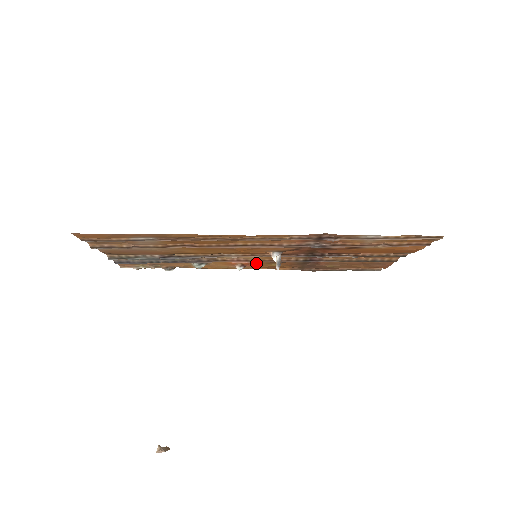
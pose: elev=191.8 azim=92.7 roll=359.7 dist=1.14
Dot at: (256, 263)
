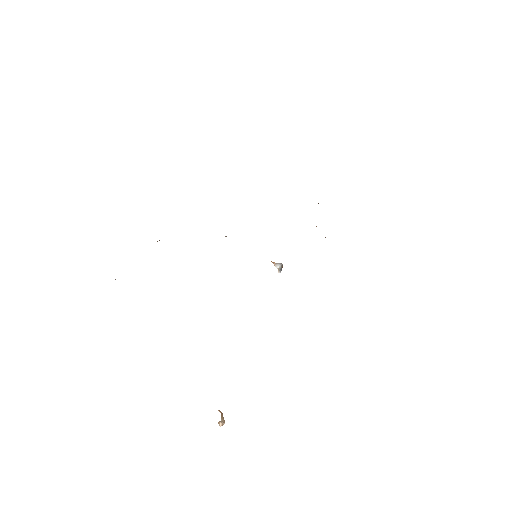
Dot at: occluded
